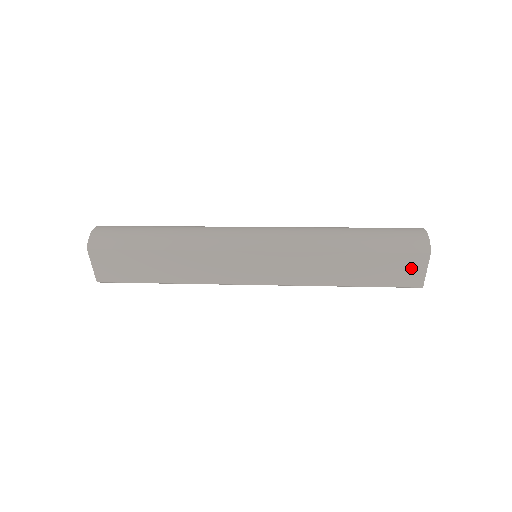
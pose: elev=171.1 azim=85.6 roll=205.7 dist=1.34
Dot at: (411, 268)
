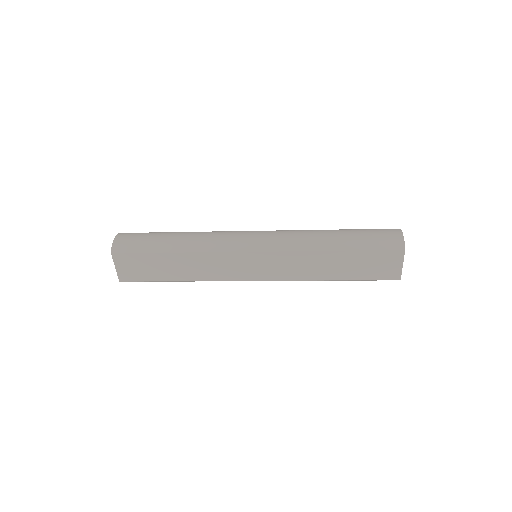
Dot at: (389, 263)
